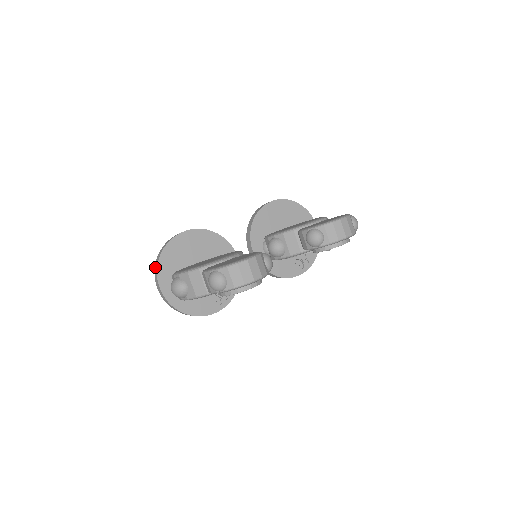
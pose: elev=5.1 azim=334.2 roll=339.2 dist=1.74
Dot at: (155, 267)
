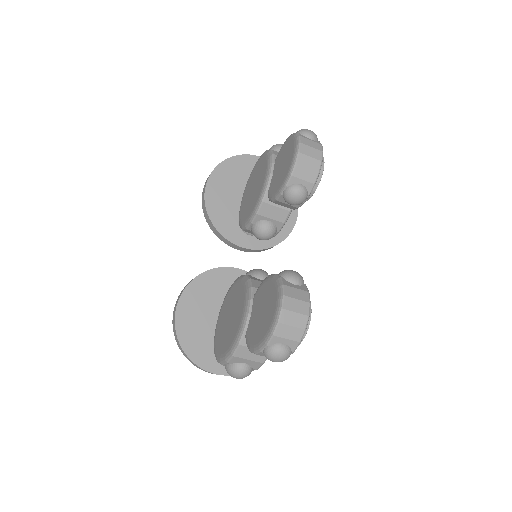
Dot at: (192, 363)
